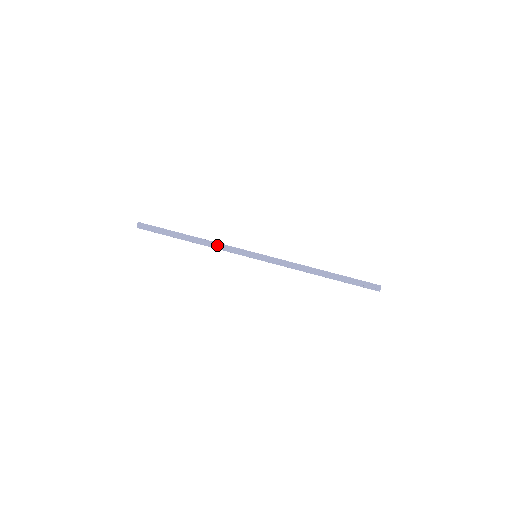
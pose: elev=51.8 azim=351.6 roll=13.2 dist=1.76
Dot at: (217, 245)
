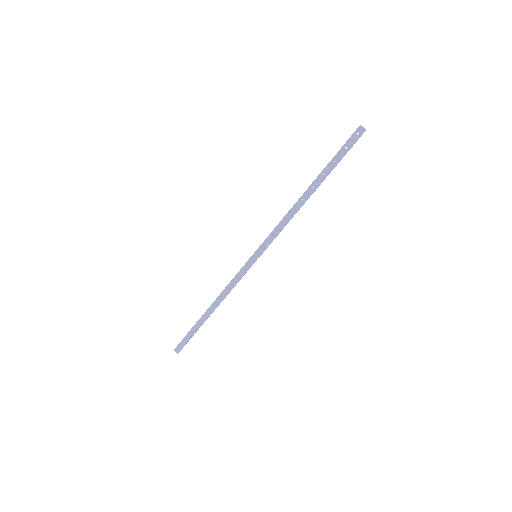
Dot at: (225, 288)
